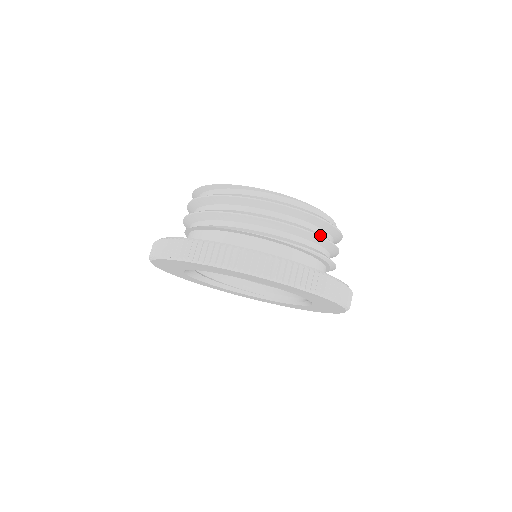
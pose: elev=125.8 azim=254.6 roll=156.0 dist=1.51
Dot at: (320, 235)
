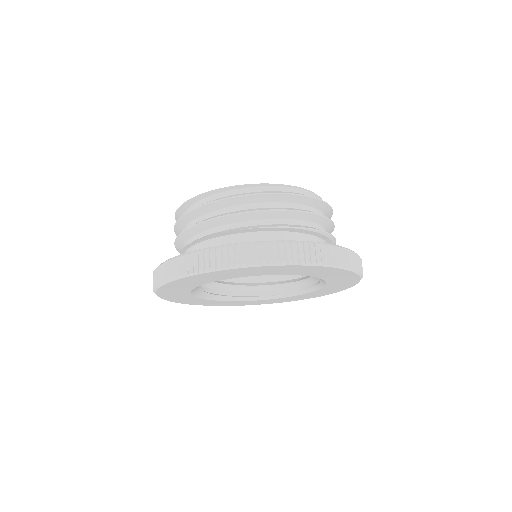
Dot at: occluded
